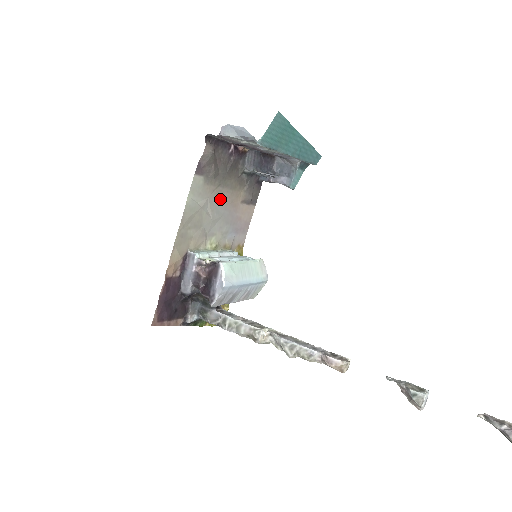
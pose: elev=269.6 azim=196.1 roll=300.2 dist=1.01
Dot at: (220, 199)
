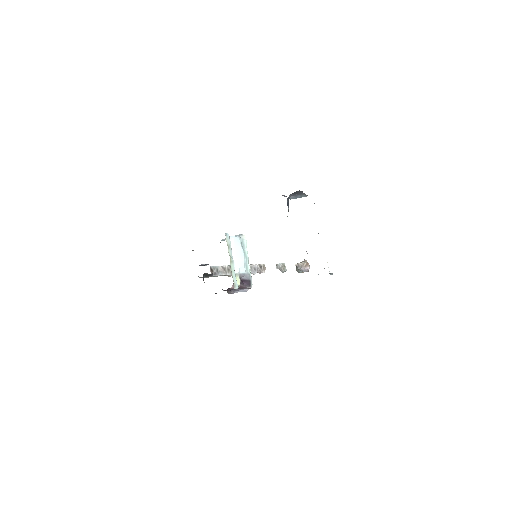
Dot at: occluded
